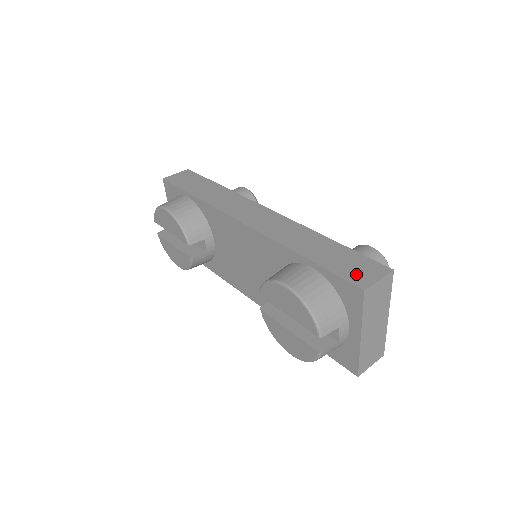
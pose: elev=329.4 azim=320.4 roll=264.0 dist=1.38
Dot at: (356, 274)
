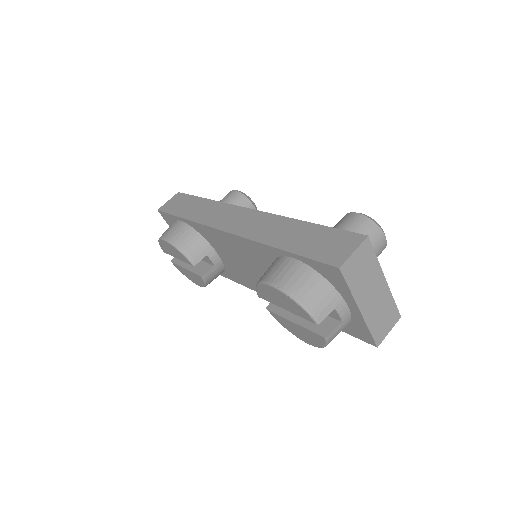
Dot at: (331, 253)
